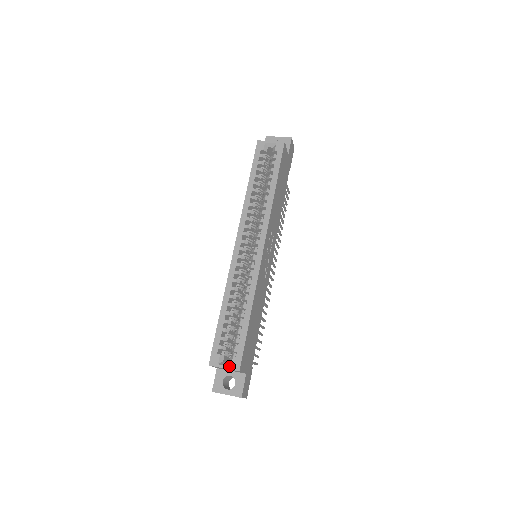
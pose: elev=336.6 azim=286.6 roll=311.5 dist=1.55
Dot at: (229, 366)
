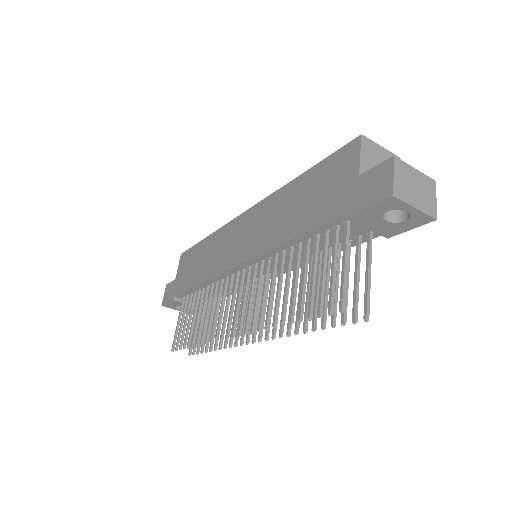
Dot at: (383, 152)
